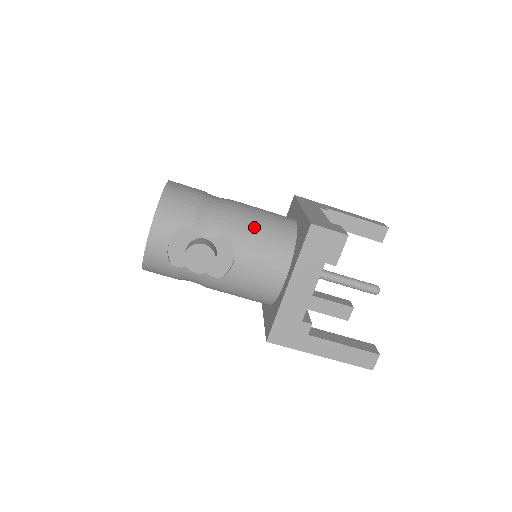
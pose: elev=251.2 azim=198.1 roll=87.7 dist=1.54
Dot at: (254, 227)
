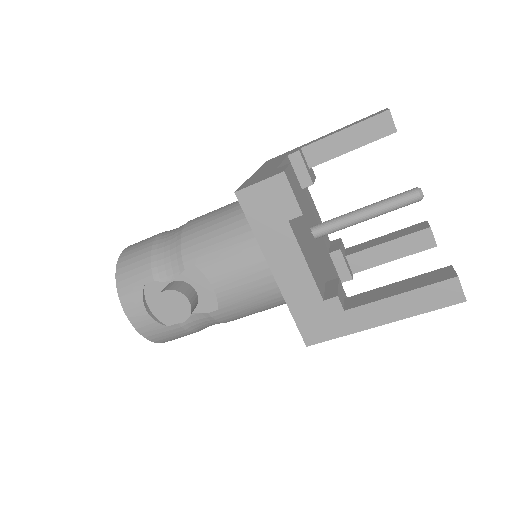
Dot at: (209, 235)
